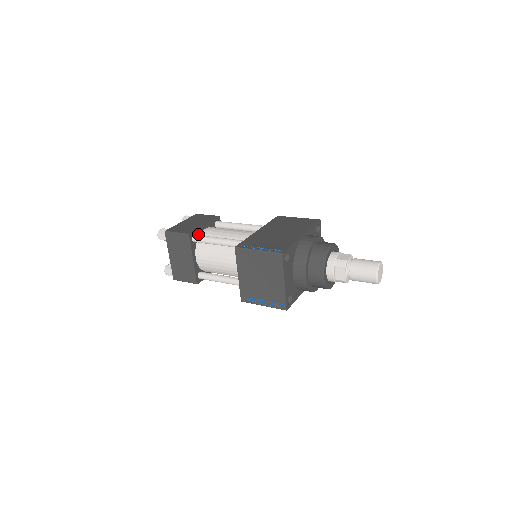
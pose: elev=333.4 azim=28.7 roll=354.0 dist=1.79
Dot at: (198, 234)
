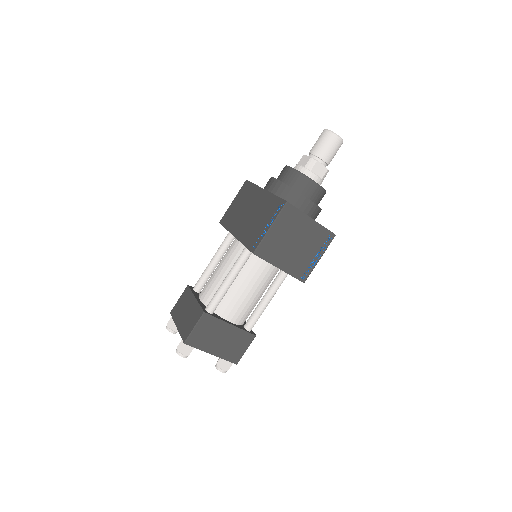
Dot at: (204, 307)
